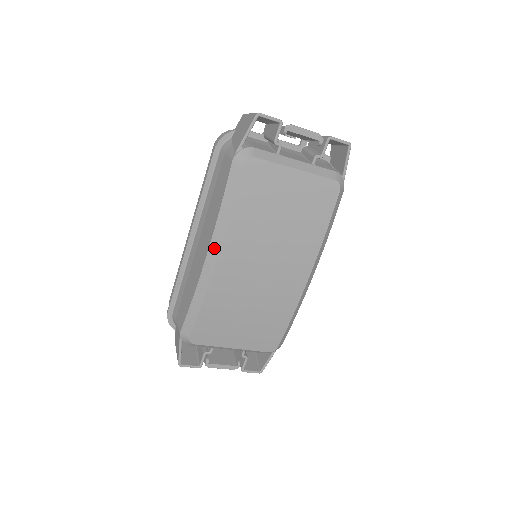
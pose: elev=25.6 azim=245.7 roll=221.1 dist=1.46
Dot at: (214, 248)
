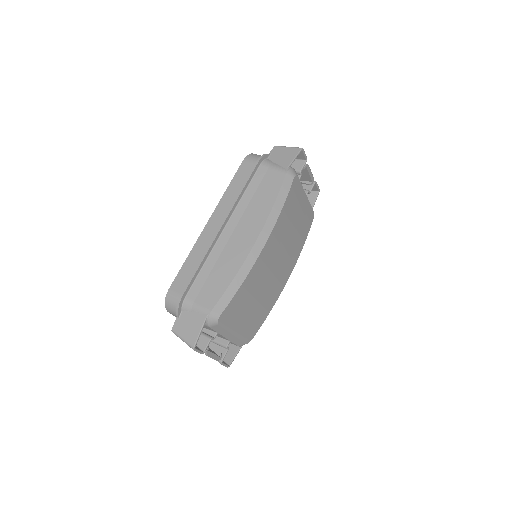
Dot at: (264, 235)
